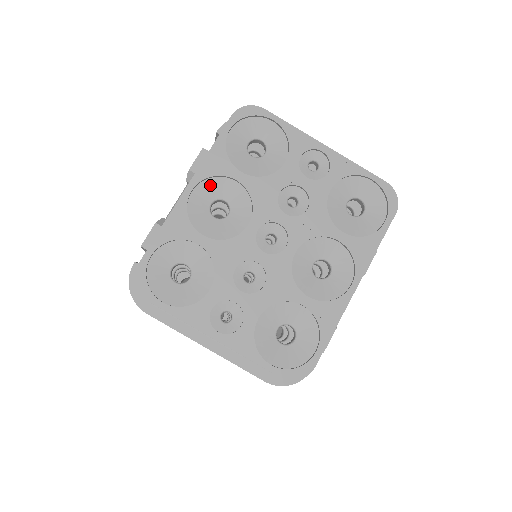
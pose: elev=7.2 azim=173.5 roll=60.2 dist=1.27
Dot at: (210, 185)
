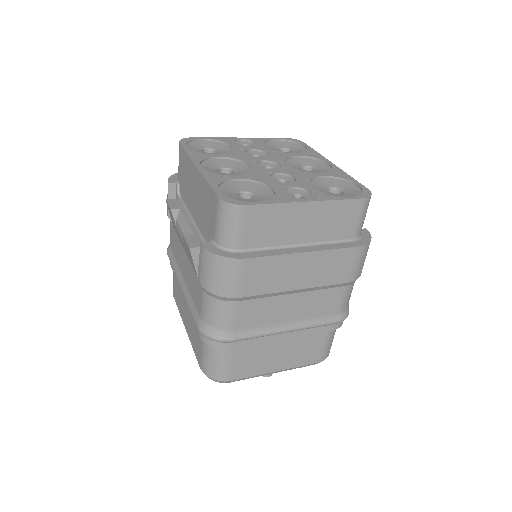
Dot at: (207, 164)
